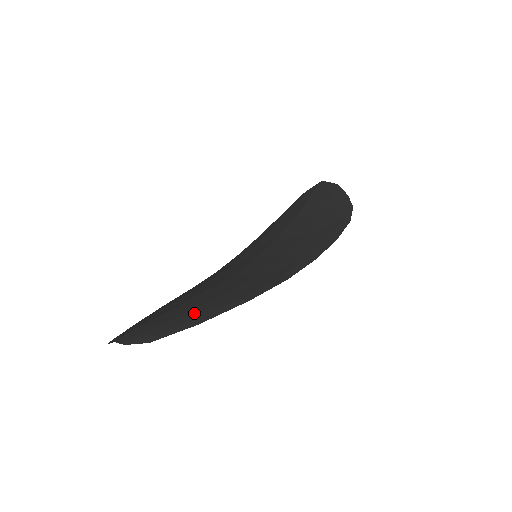
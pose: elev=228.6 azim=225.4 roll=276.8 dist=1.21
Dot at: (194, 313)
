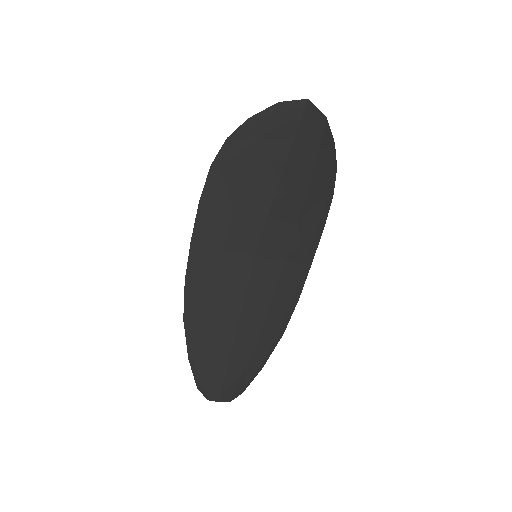
Dot at: (255, 361)
